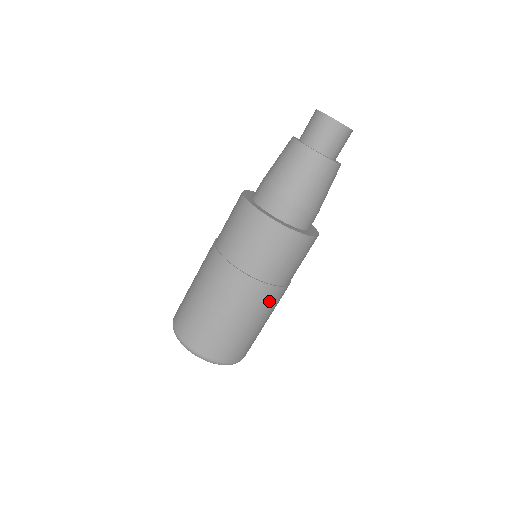
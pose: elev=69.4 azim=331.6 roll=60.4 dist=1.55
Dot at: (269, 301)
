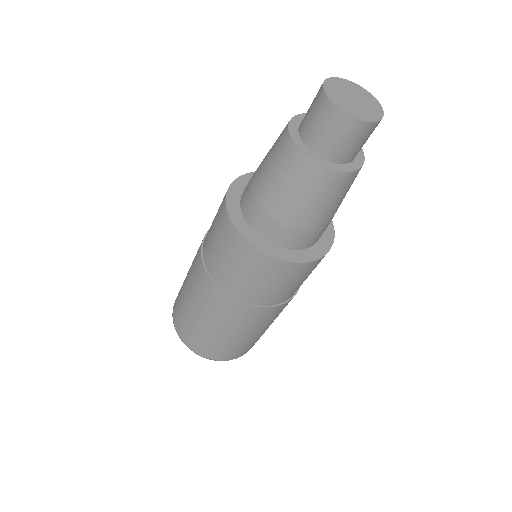
Dot at: (281, 311)
